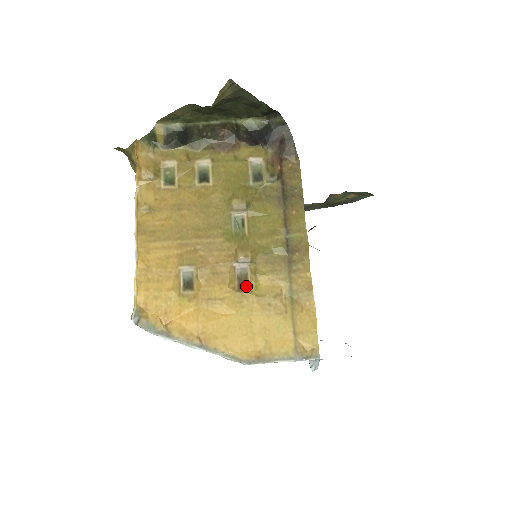
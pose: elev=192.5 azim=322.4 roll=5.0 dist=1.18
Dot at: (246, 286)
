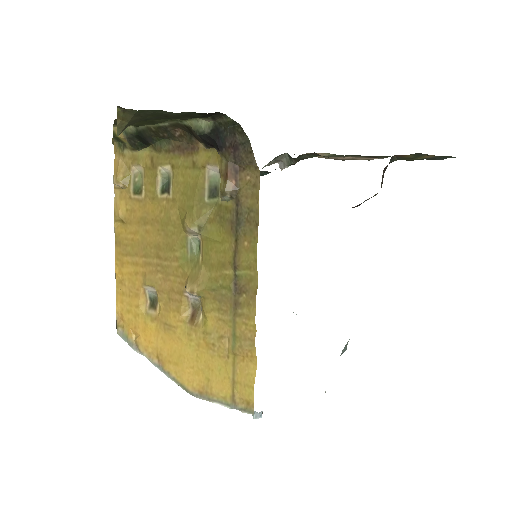
Dot at: (197, 318)
